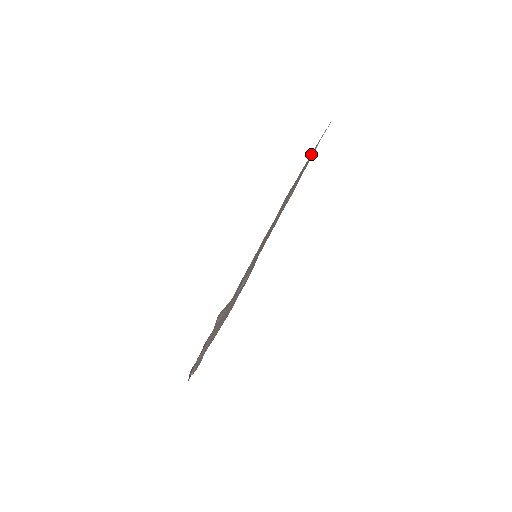
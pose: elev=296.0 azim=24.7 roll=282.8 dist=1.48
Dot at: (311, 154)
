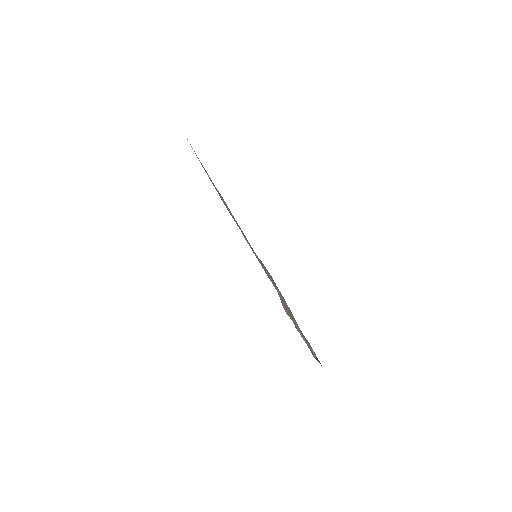
Dot at: occluded
